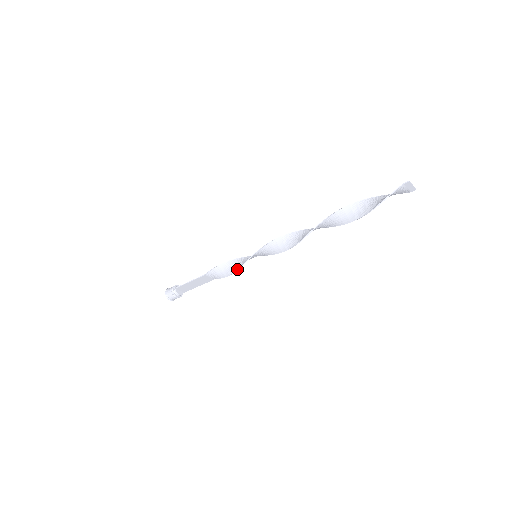
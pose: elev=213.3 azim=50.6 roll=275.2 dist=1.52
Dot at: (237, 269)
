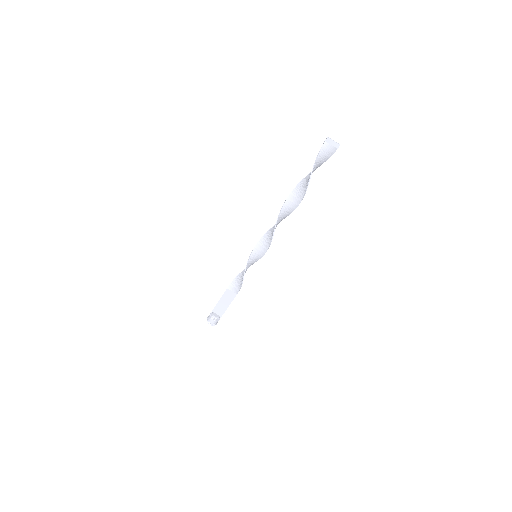
Dot at: (244, 272)
